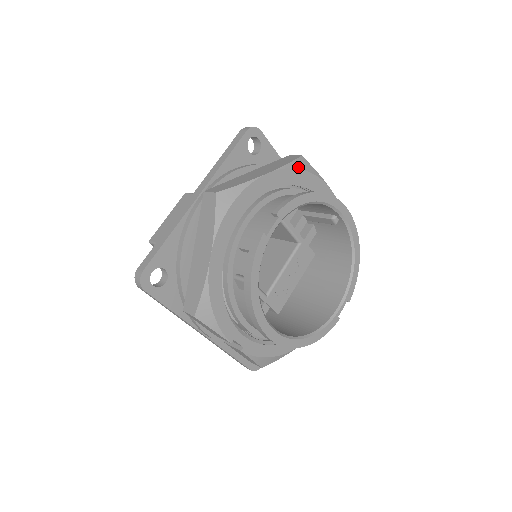
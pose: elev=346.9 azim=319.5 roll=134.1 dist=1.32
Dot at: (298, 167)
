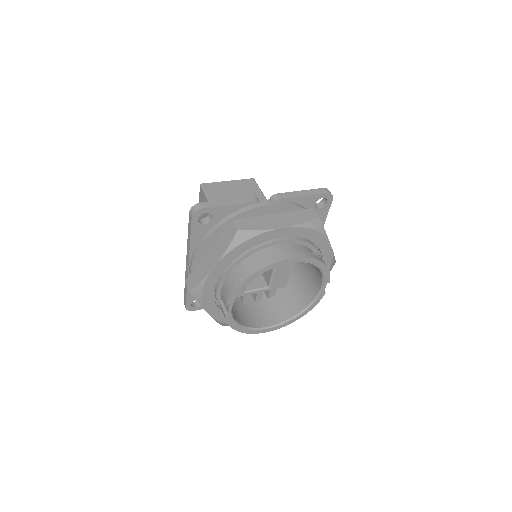
Dot at: (237, 244)
